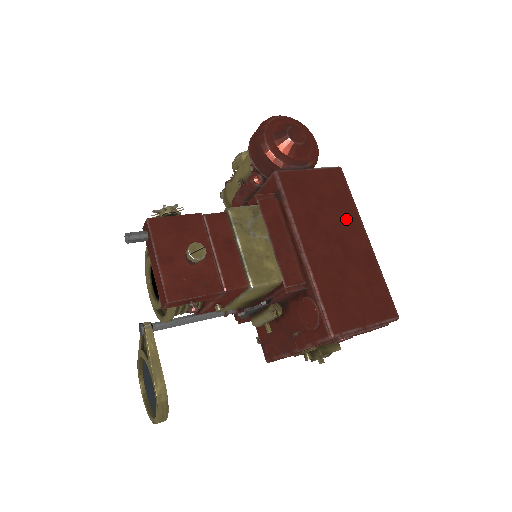
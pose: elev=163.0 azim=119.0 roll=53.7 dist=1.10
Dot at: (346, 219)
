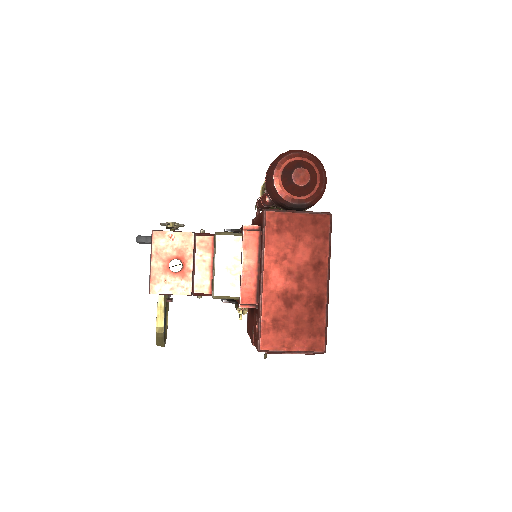
Dot at: (314, 262)
